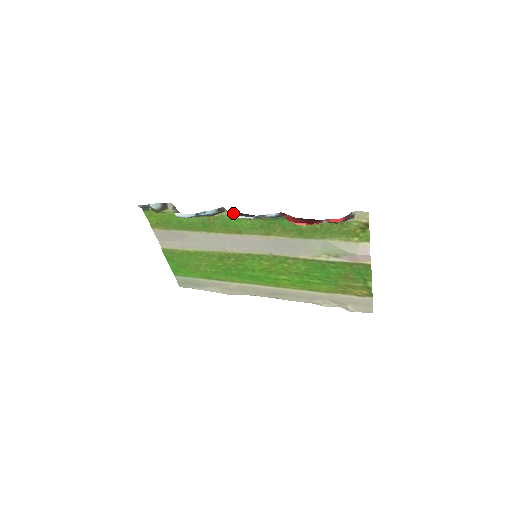
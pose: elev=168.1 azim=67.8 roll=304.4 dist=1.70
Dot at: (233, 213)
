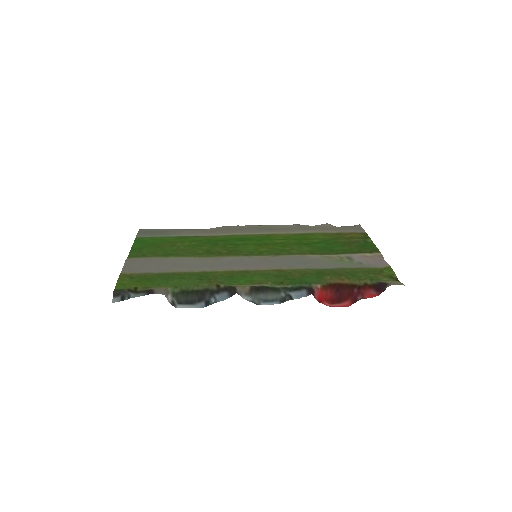
Dot at: (248, 291)
